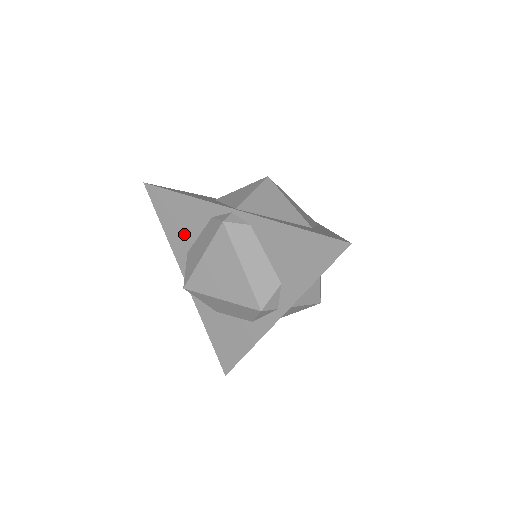
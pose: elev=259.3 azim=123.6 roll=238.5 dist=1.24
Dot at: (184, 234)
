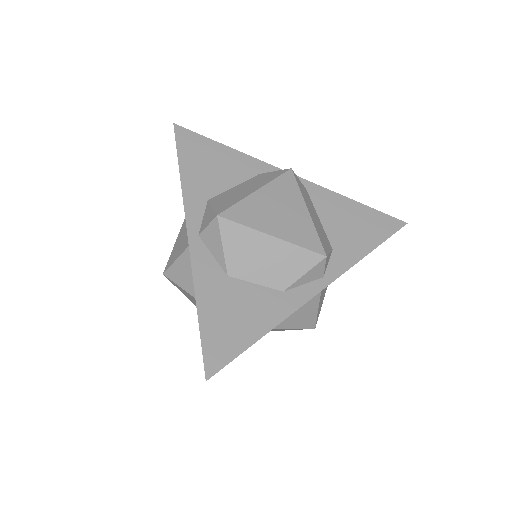
Dot at: (212, 181)
